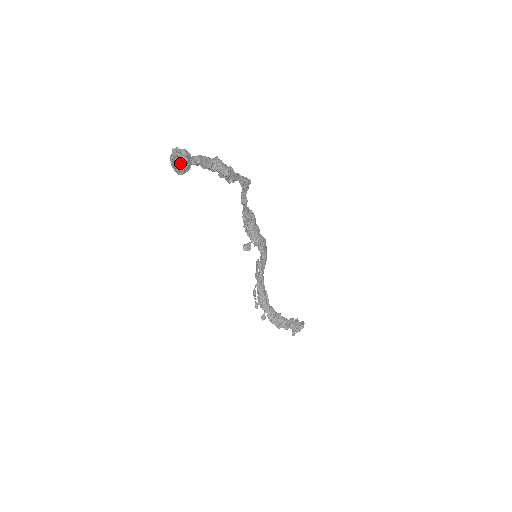
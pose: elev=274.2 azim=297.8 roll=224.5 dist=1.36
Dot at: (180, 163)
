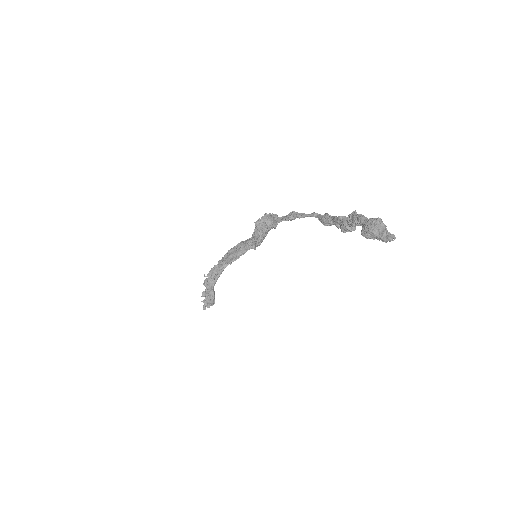
Dot at: (382, 237)
